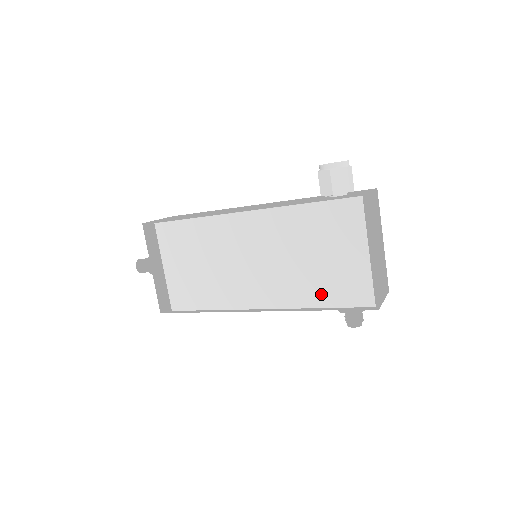
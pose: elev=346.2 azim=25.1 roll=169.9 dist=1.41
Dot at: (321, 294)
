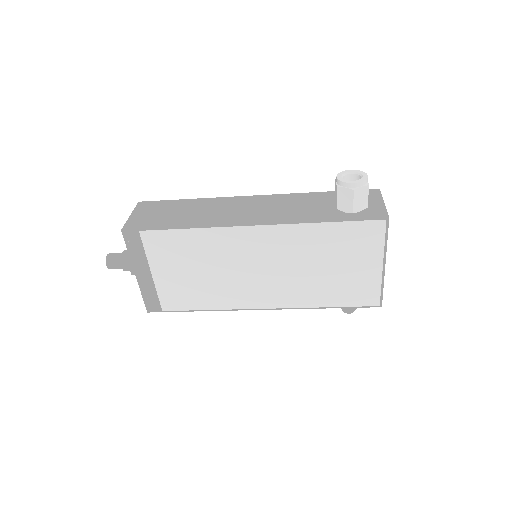
Dot at: (330, 297)
